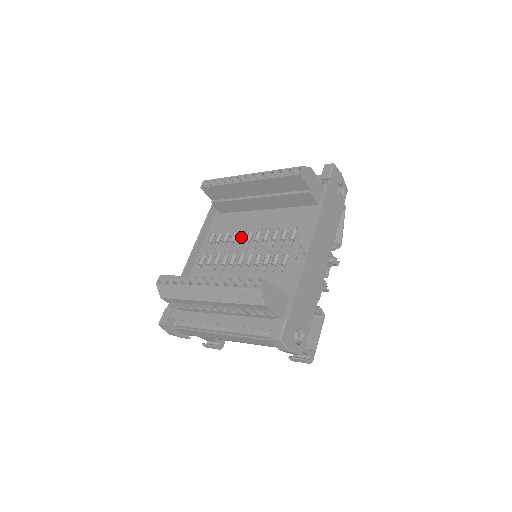
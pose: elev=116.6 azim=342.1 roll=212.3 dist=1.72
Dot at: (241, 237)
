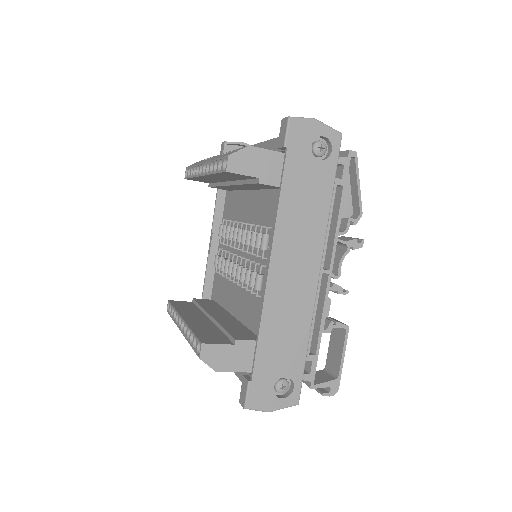
Dot at: (234, 236)
